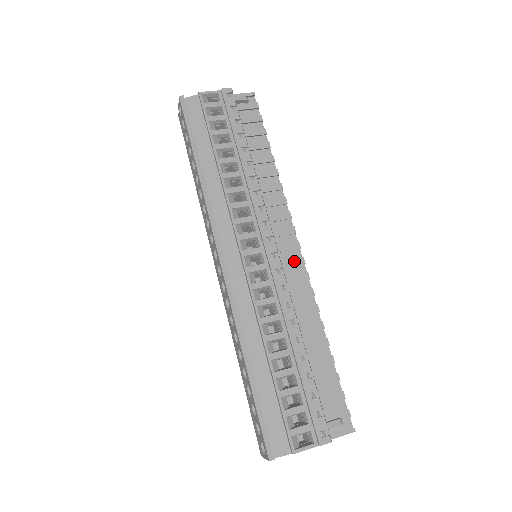
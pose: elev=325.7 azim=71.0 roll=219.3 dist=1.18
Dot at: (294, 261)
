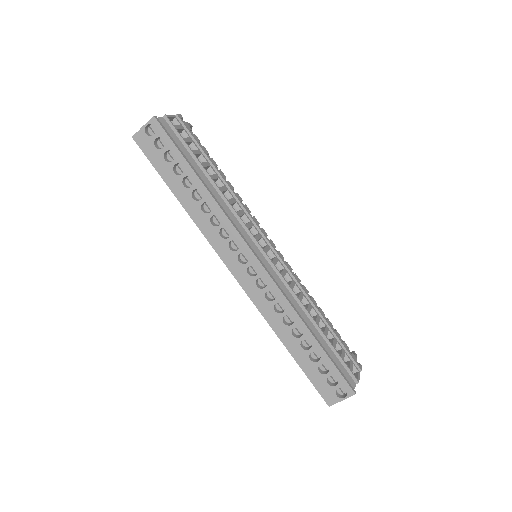
Dot at: occluded
